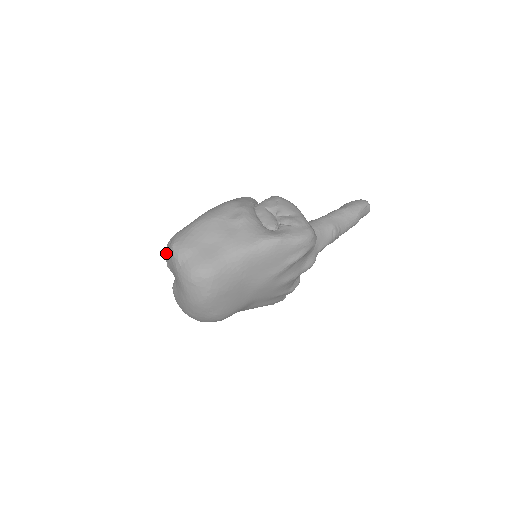
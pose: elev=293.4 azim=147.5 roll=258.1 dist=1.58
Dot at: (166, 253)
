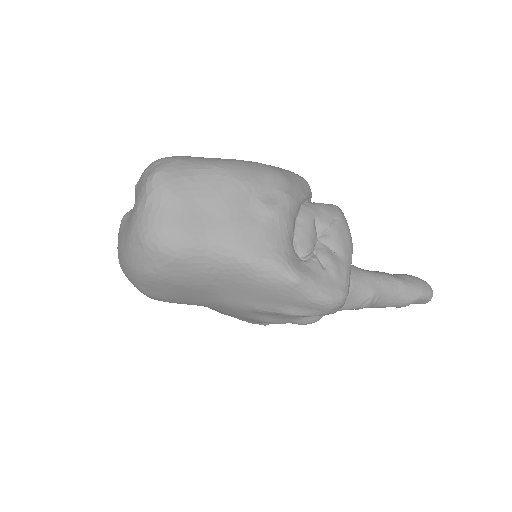
Dot at: (144, 171)
